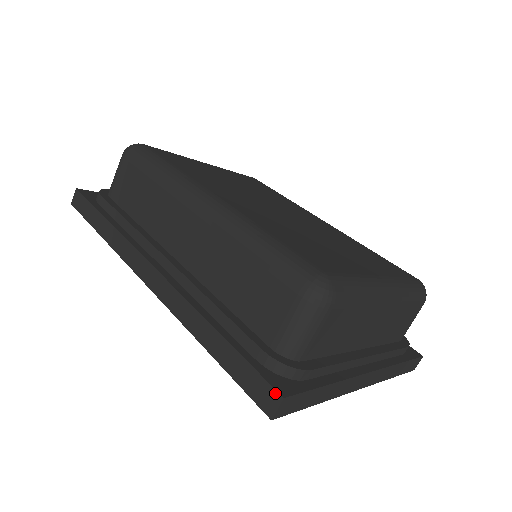
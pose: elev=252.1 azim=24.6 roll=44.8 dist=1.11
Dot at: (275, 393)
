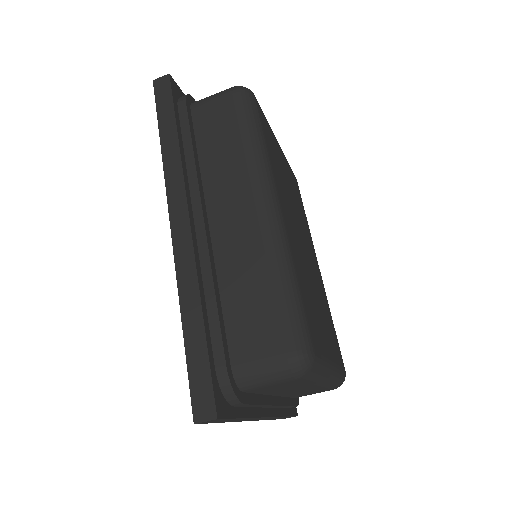
Dot at: (213, 409)
